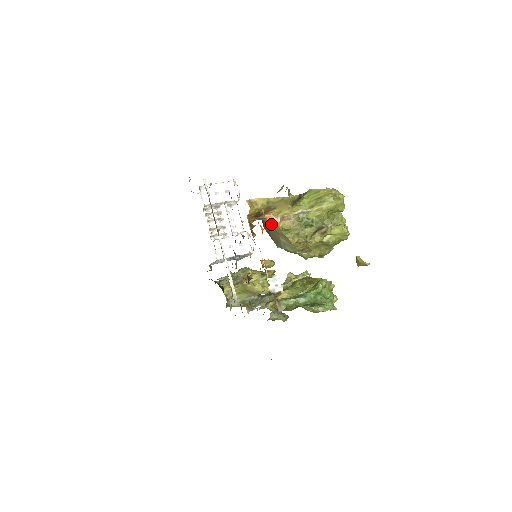
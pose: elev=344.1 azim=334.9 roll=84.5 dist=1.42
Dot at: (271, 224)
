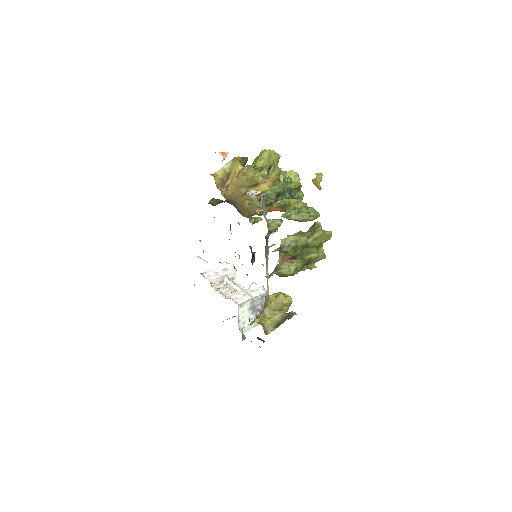
Dot at: (224, 154)
